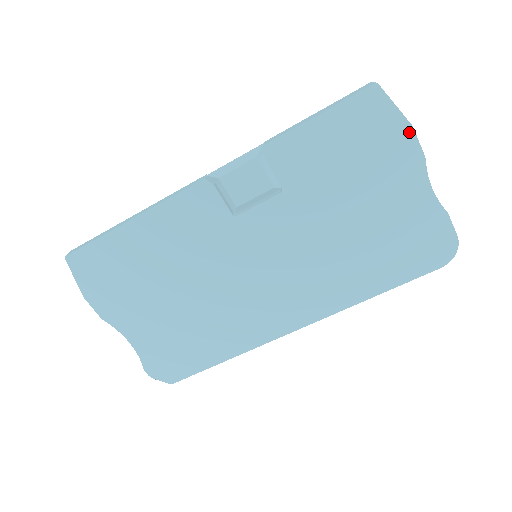
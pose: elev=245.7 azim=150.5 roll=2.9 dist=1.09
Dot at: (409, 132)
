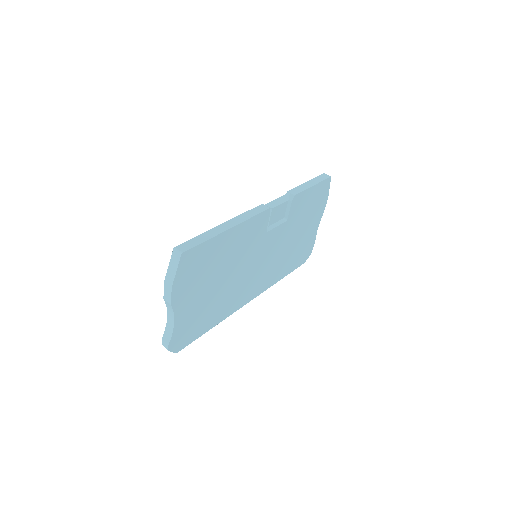
Dot at: (326, 200)
